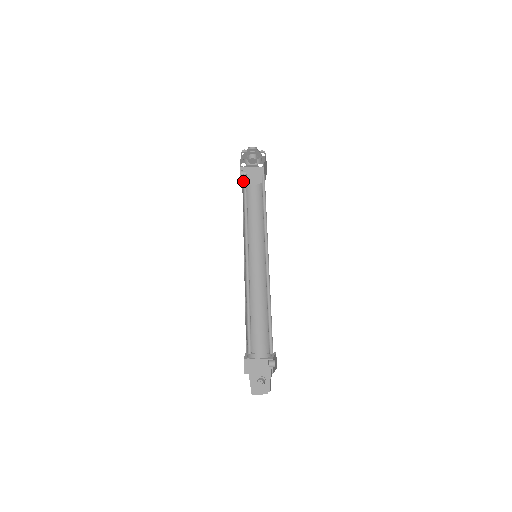
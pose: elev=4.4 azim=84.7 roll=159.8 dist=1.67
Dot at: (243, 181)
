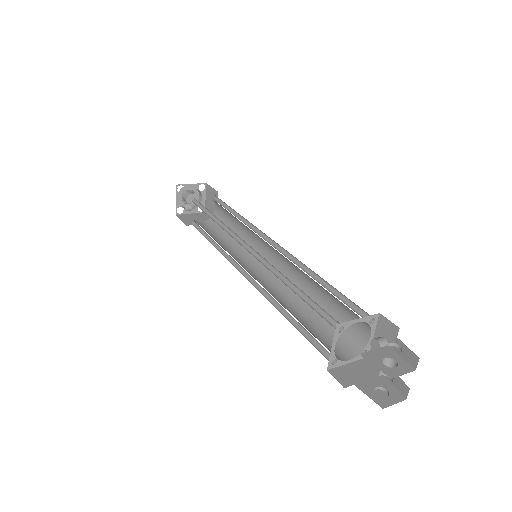
Dot at: occluded
